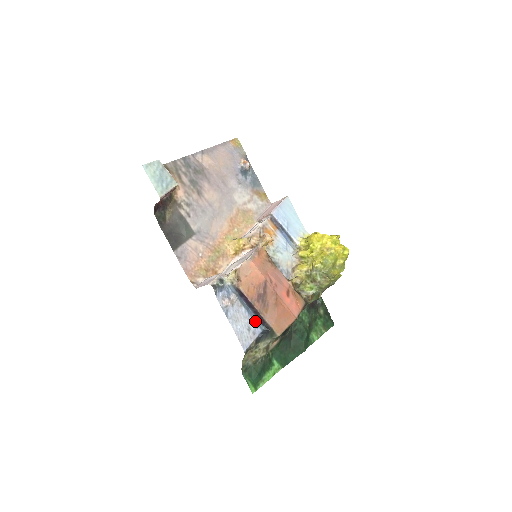
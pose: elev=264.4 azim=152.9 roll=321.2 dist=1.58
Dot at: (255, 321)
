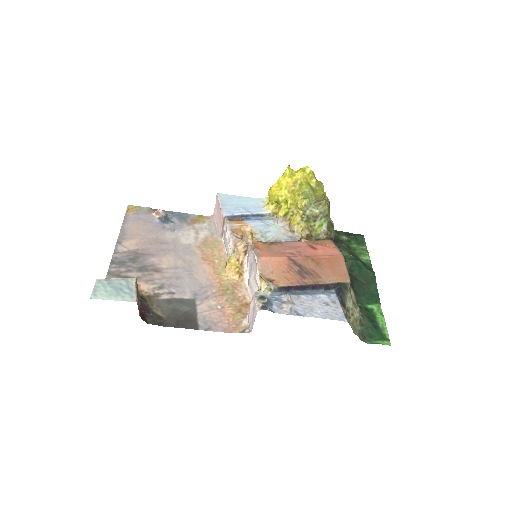
Dot at: (322, 294)
